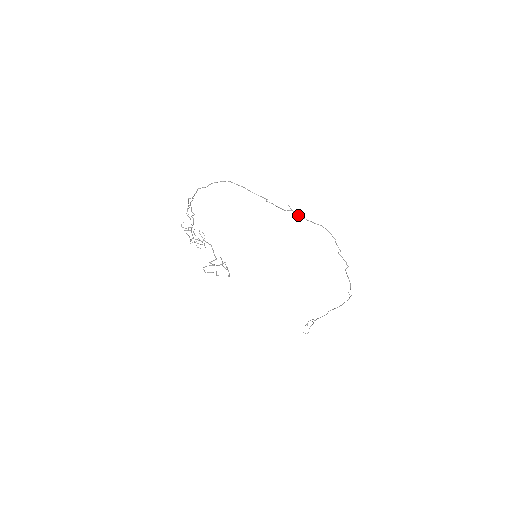
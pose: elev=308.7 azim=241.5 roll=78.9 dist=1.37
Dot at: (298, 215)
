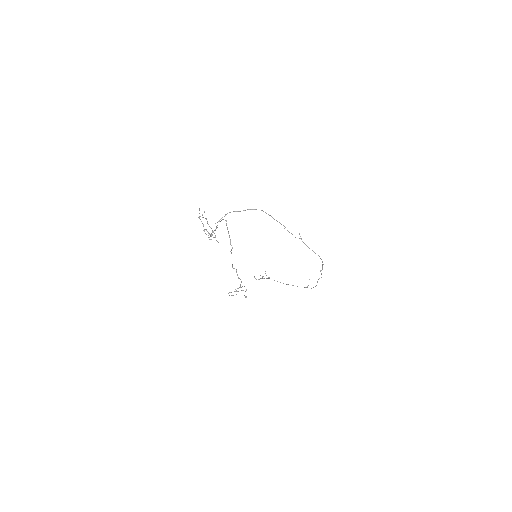
Dot at: occluded
